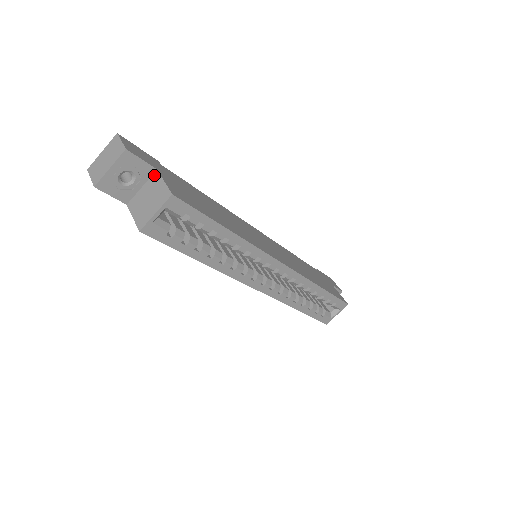
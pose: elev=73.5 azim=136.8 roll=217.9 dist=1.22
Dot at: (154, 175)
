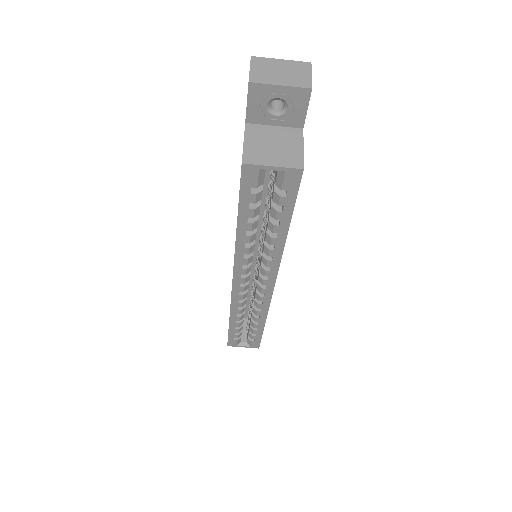
Dot at: (297, 130)
